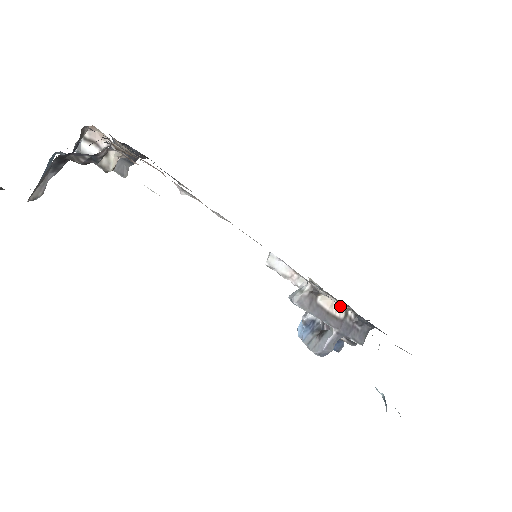
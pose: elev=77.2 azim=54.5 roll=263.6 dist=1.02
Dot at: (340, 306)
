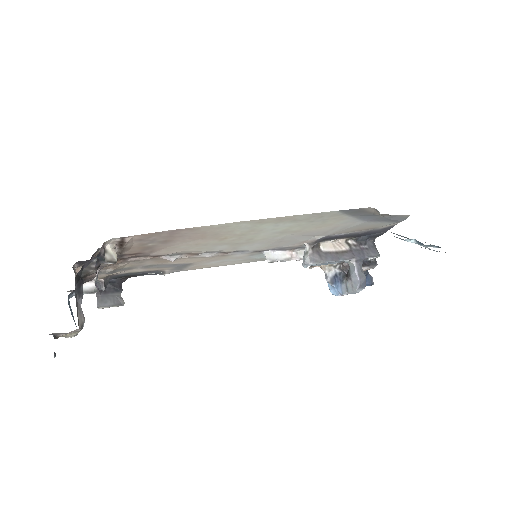
Dot at: (340, 243)
